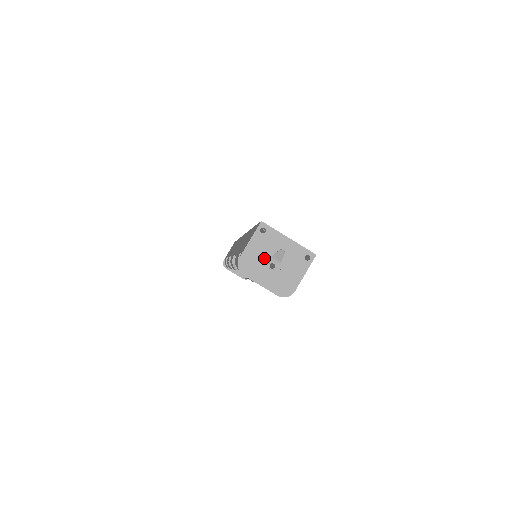
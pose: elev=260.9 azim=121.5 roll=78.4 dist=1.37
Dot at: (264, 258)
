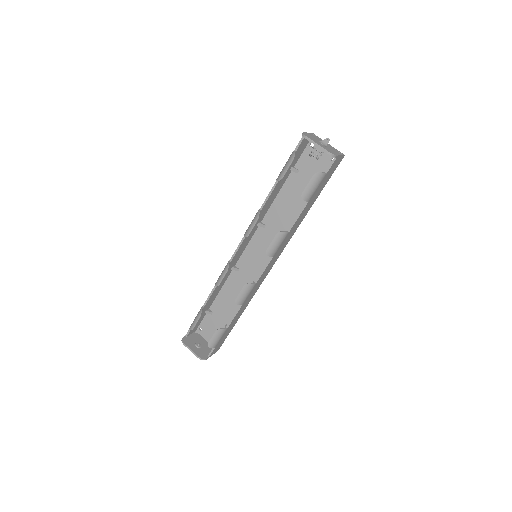
Dot at: (317, 140)
